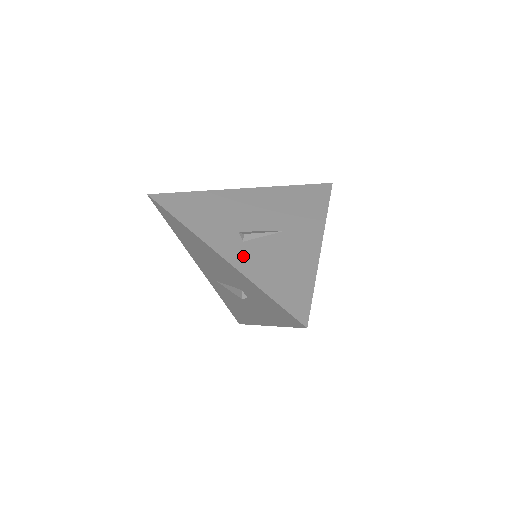
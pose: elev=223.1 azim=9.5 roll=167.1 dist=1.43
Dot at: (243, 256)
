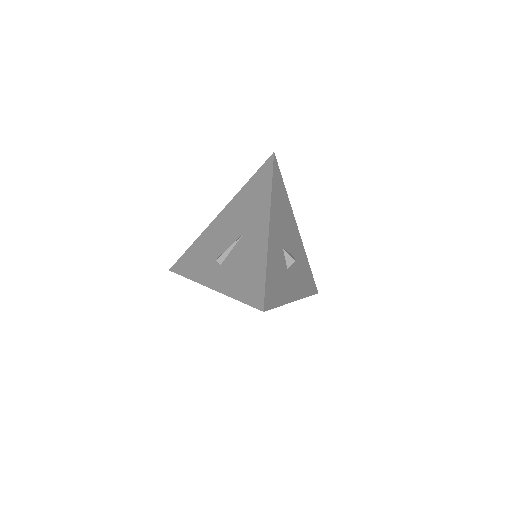
Dot at: (221, 278)
